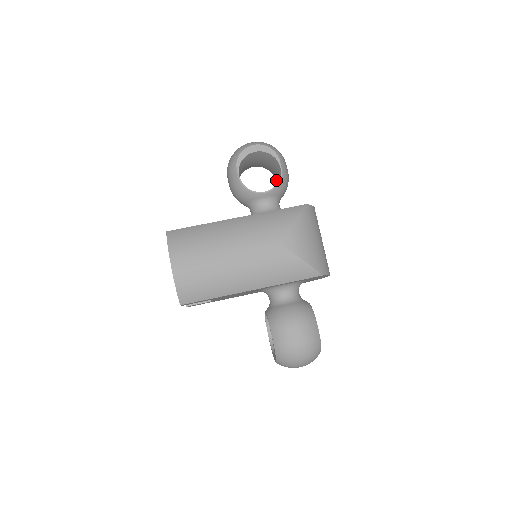
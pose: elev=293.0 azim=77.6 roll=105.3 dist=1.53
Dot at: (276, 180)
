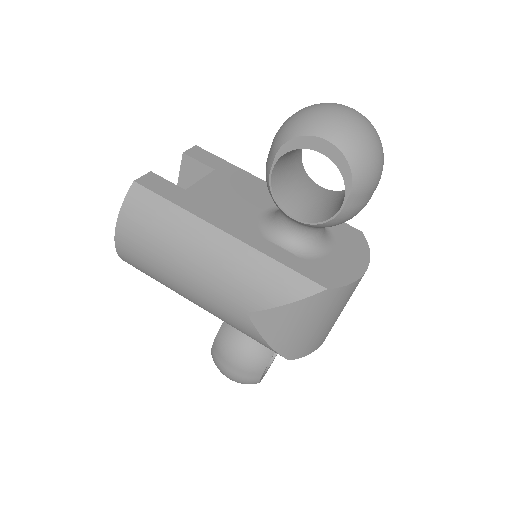
Dot at: occluded
